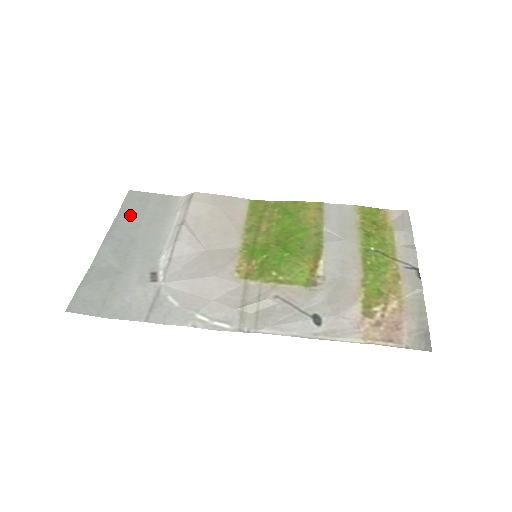
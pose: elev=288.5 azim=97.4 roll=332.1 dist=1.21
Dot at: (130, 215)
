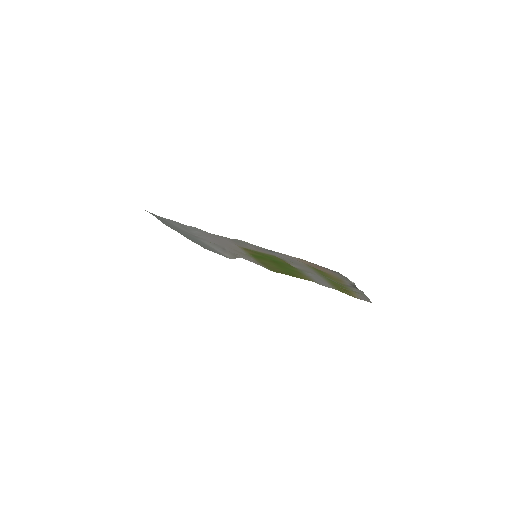
Dot at: (198, 243)
